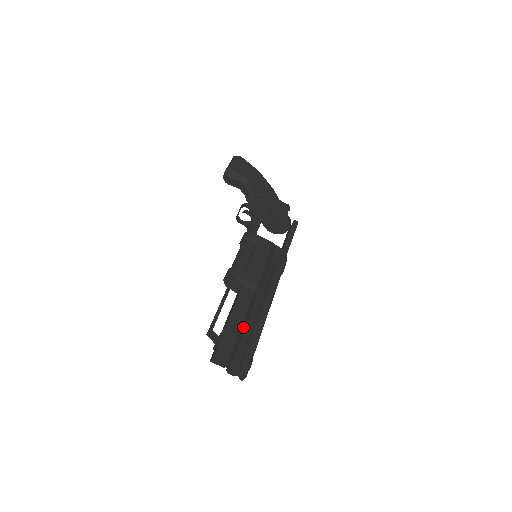
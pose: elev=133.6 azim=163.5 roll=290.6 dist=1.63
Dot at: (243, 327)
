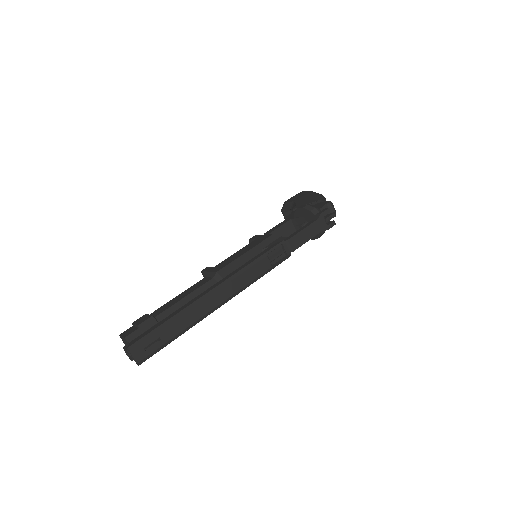
Dot at: occluded
